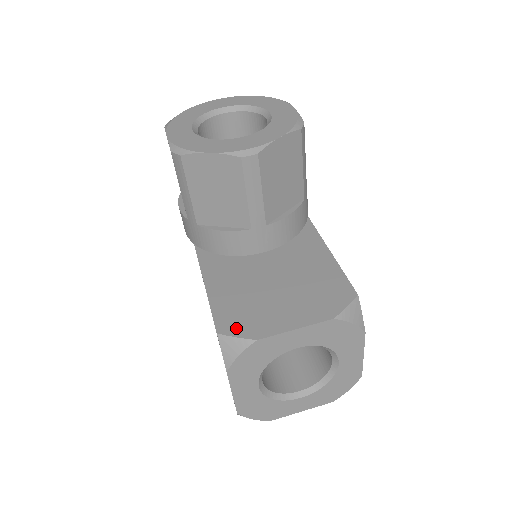
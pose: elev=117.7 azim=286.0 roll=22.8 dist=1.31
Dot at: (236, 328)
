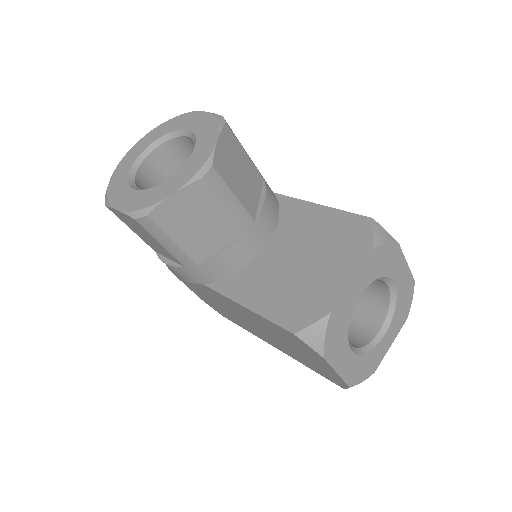
Dot at: (305, 318)
